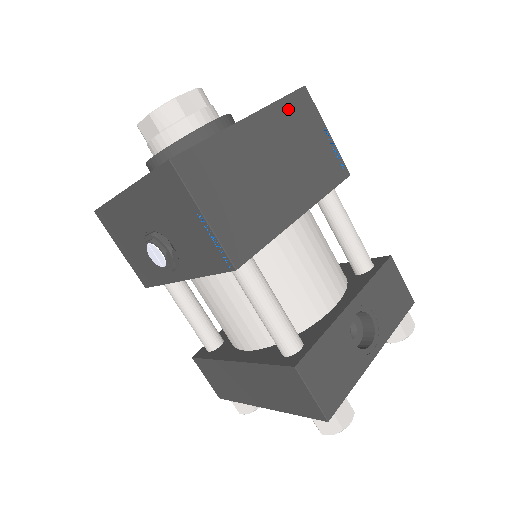
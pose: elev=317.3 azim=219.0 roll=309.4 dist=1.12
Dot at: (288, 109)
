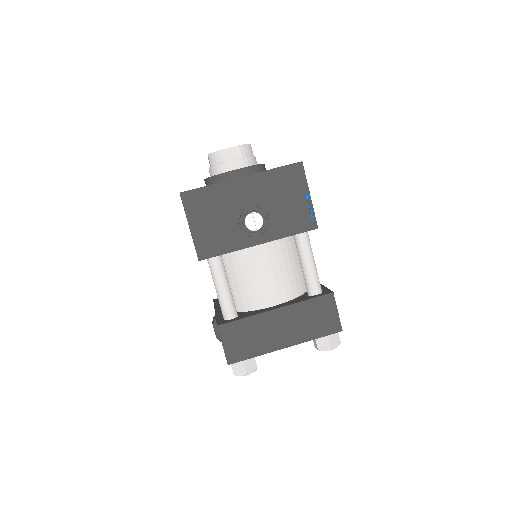
Dot at: occluded
